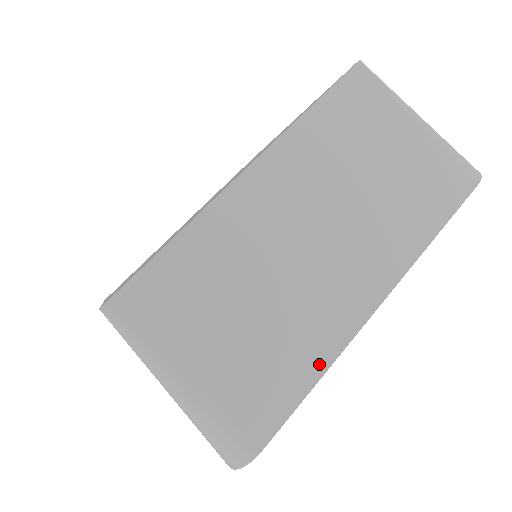
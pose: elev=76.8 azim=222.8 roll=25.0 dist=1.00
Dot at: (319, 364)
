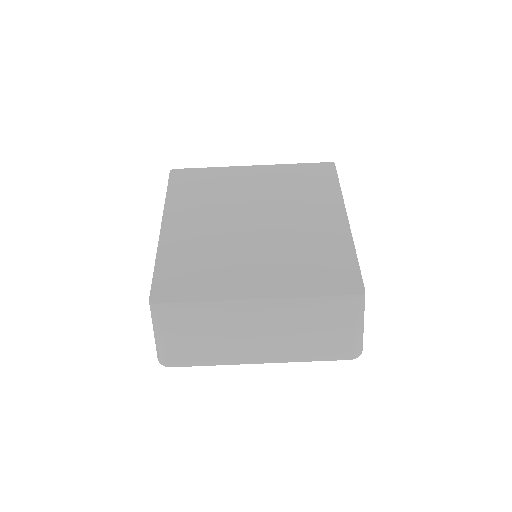
Dot at: (216, 362)
